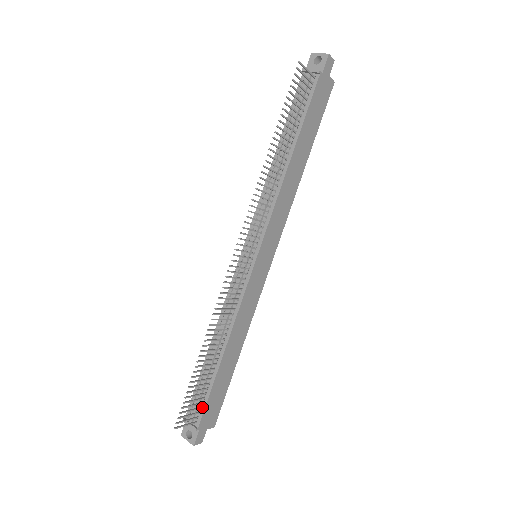
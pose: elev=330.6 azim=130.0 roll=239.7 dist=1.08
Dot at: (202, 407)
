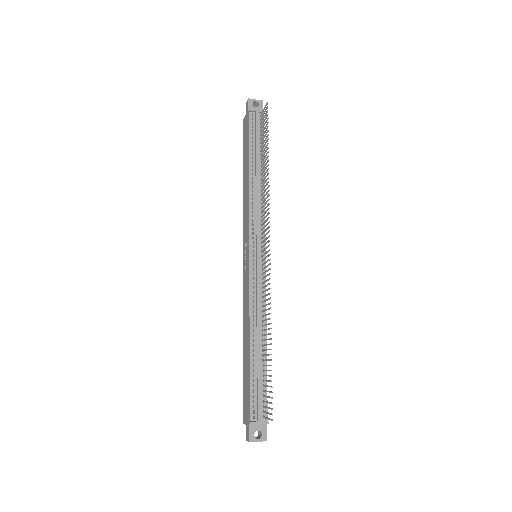
Dot at: (264, 400)
